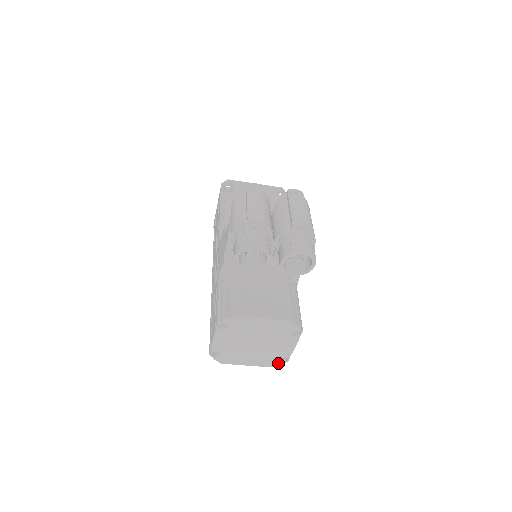
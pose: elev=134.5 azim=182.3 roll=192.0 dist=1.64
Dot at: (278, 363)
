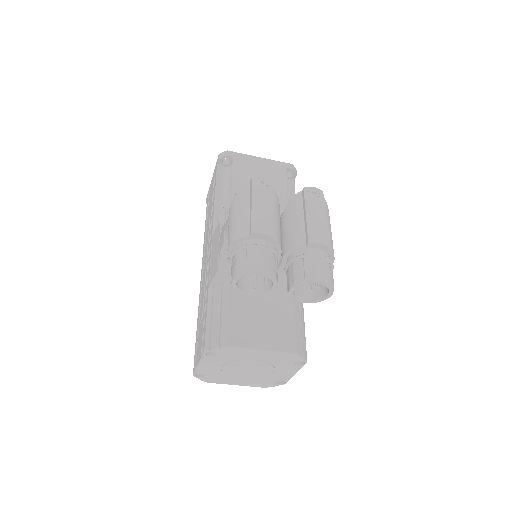
Dot at: (273, 385)
